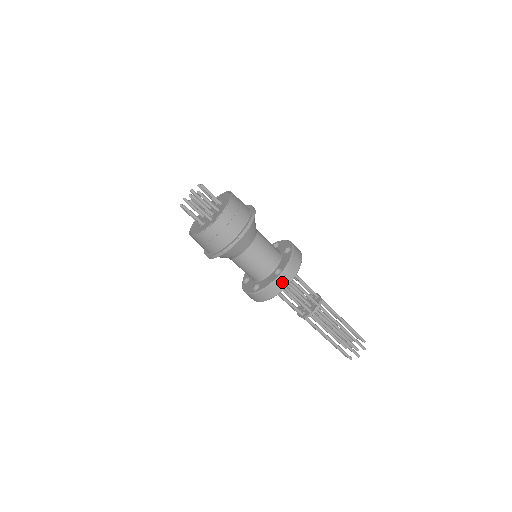
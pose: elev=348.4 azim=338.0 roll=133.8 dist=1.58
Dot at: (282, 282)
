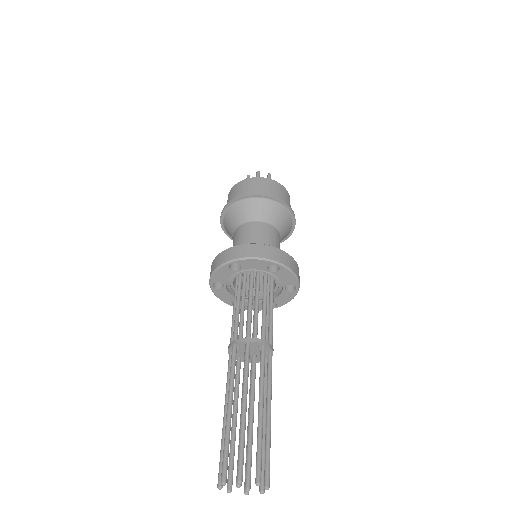
Dot at: (225, 256)
